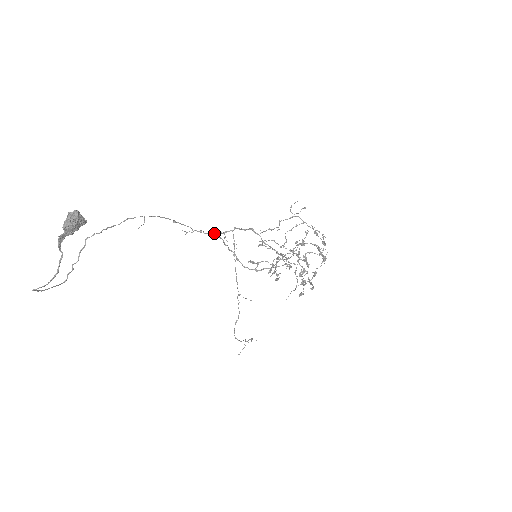
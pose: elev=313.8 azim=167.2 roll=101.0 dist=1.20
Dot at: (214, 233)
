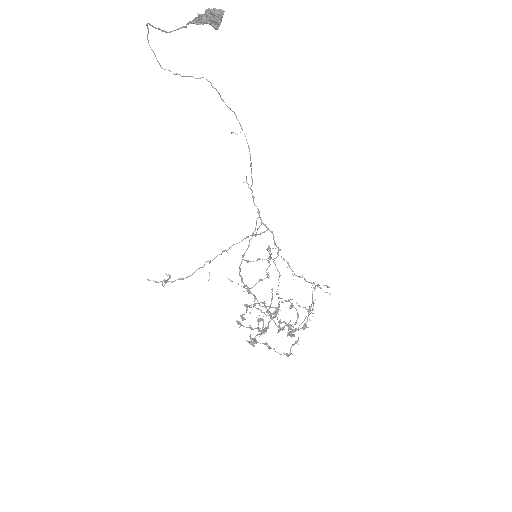
Dot at: (258, 212)
